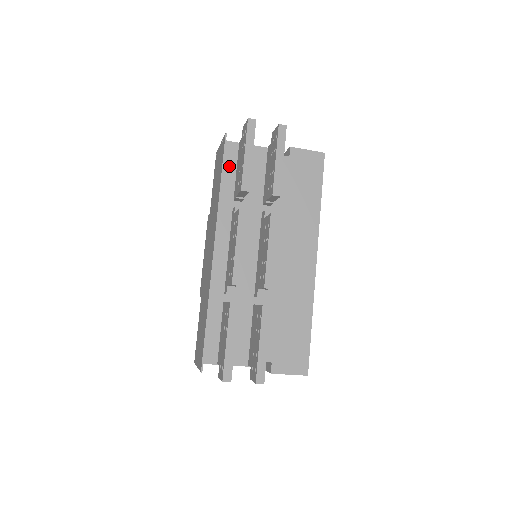
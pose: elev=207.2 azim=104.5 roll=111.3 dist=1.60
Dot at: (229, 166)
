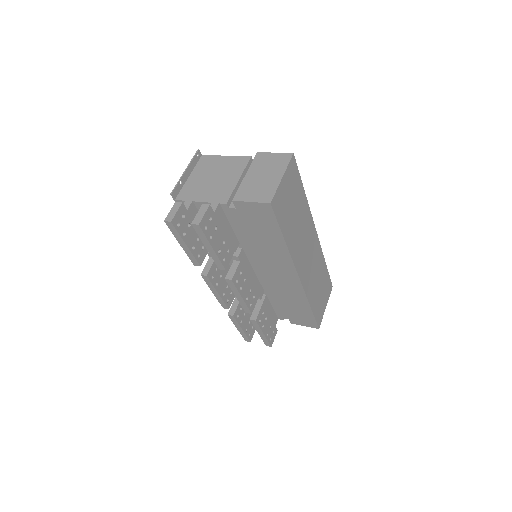
Dot at: occluded
